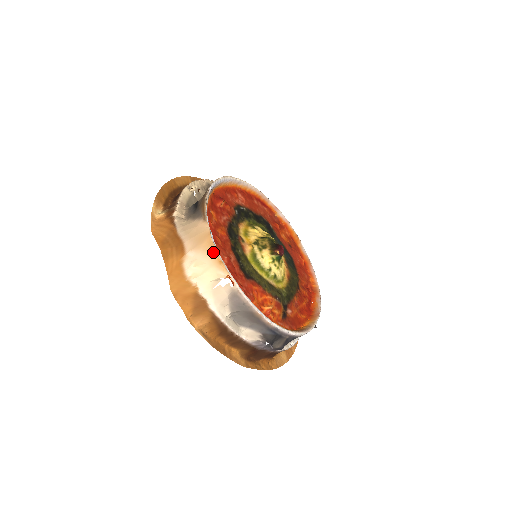
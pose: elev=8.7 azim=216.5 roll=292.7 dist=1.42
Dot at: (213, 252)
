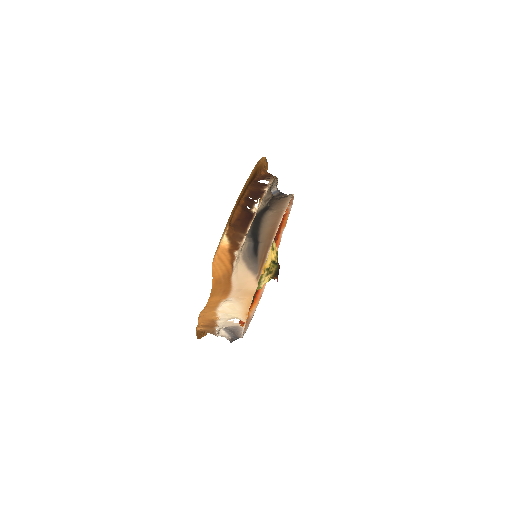
Dot at: (247, 307)
